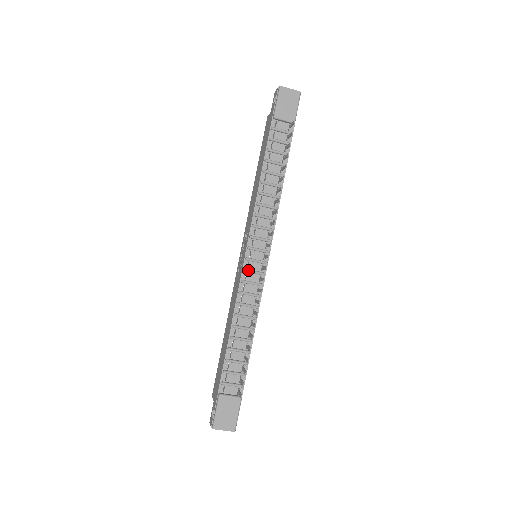
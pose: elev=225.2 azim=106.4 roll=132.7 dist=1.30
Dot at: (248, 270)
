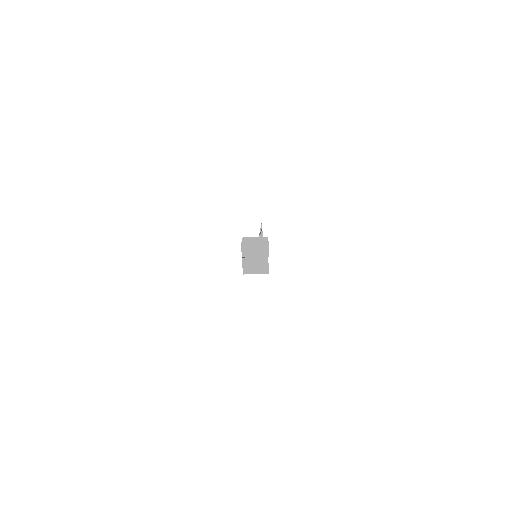
Dot at: occluded
